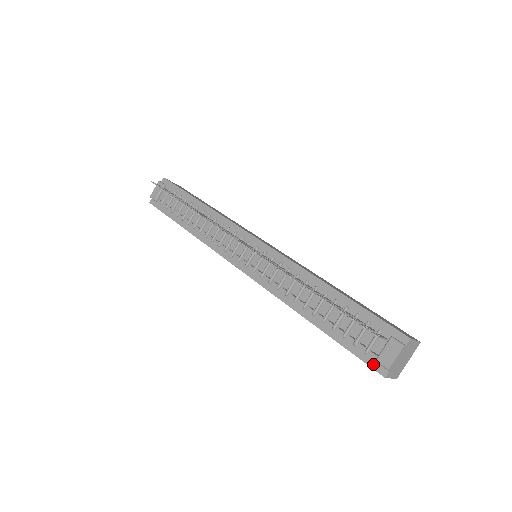
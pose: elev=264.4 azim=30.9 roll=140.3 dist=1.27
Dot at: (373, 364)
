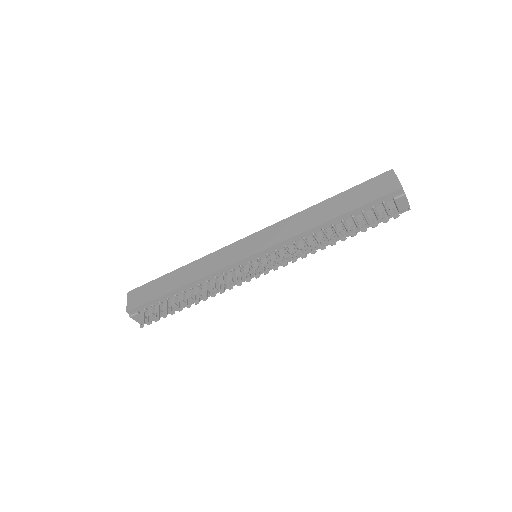
Dot at: occluded
